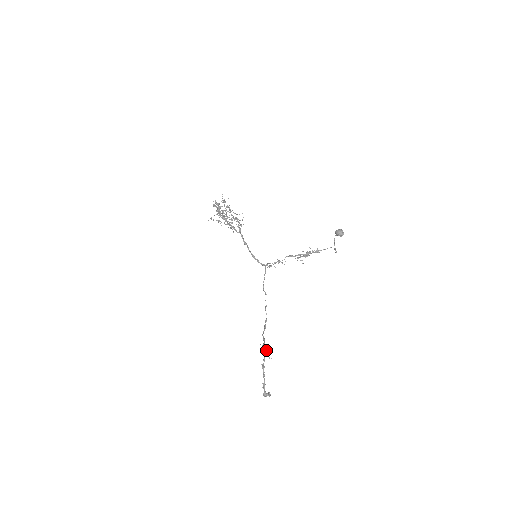
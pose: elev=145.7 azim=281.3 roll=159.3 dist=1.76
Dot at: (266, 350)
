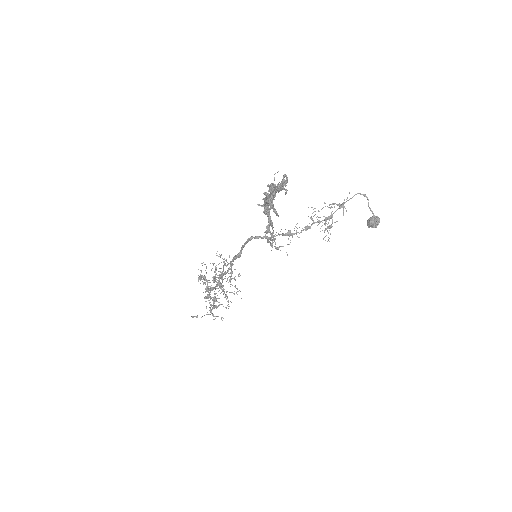
Dot at: occluded
